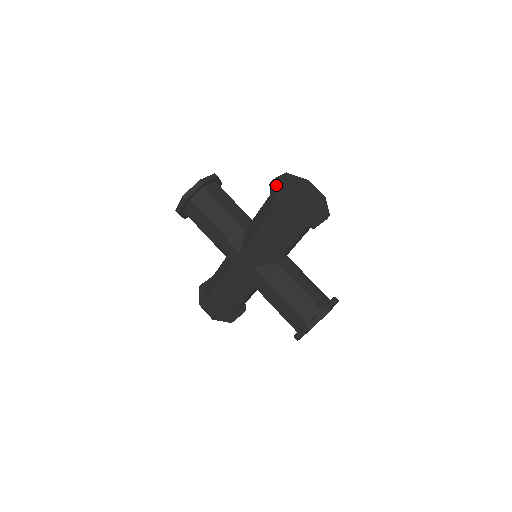
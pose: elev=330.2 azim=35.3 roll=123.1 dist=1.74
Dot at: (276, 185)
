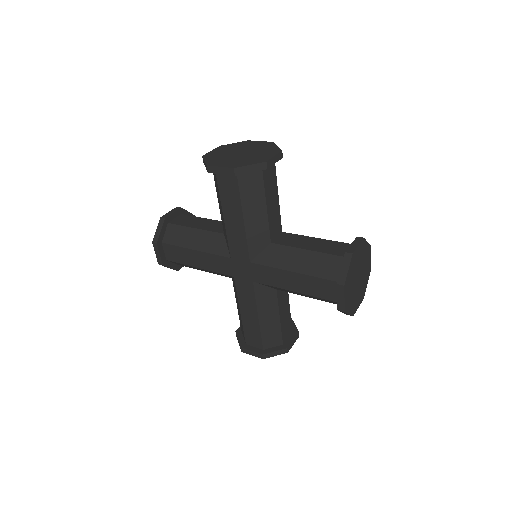
Dot at: (207, 157)
